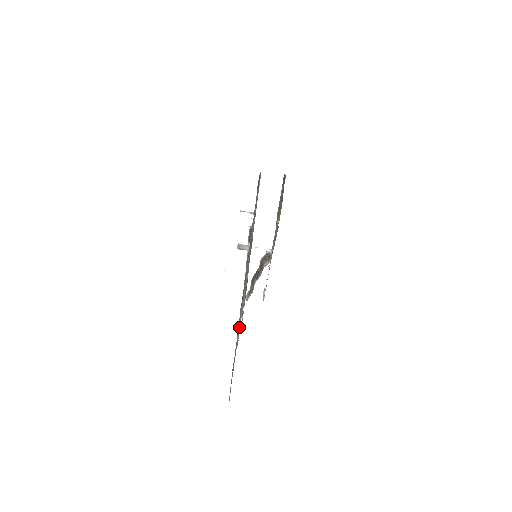
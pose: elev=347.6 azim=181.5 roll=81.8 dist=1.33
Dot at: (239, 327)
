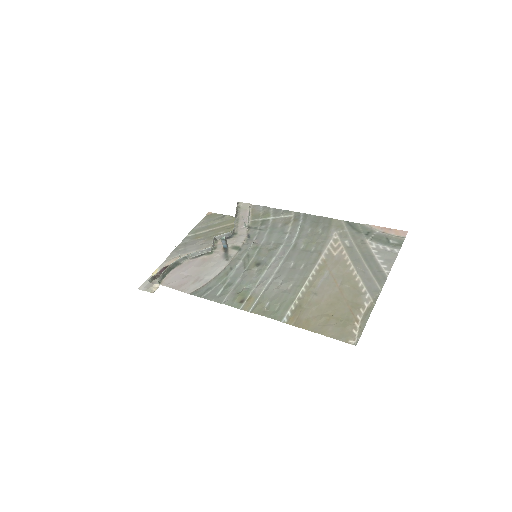
Dot at: (255, 298)
